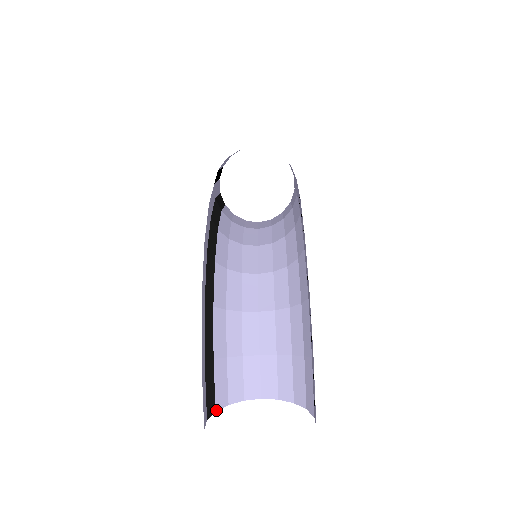
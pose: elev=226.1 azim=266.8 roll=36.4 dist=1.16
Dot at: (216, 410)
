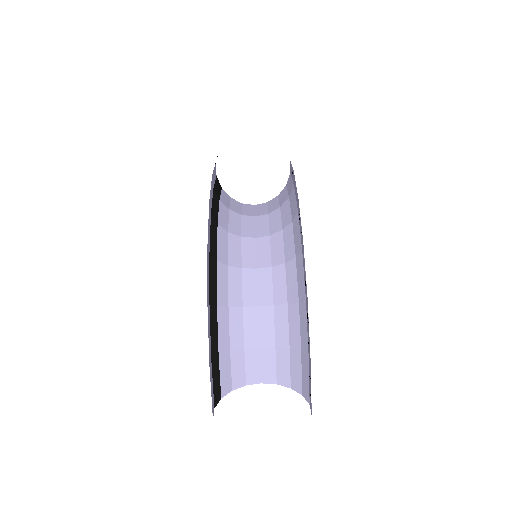
Dot at: (222, 397)
